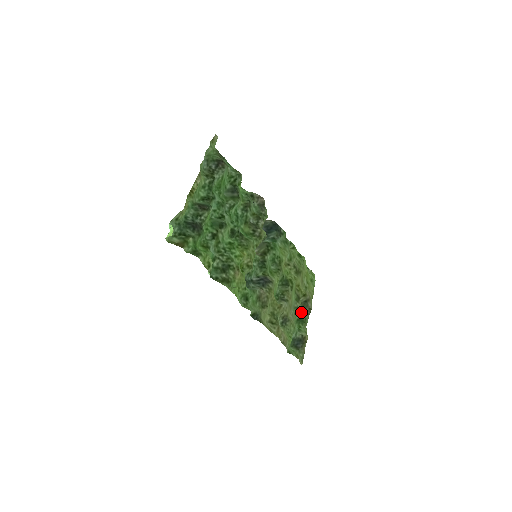
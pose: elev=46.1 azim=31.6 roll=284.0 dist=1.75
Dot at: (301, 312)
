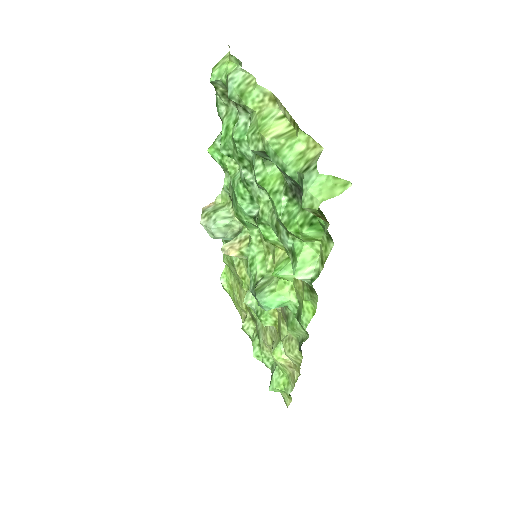
Dot at: occluded
